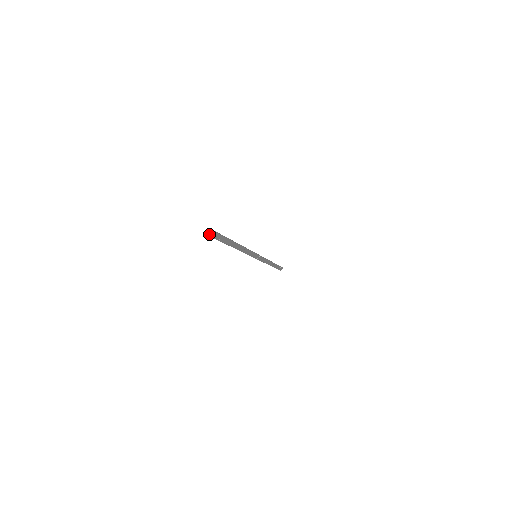
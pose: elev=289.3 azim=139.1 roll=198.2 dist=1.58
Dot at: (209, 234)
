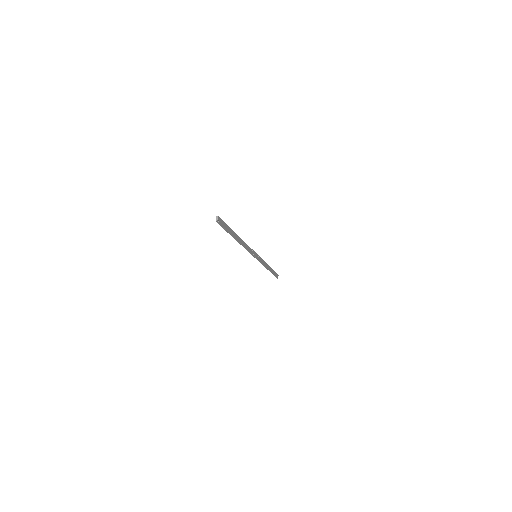
Dot at: (218, 222)
